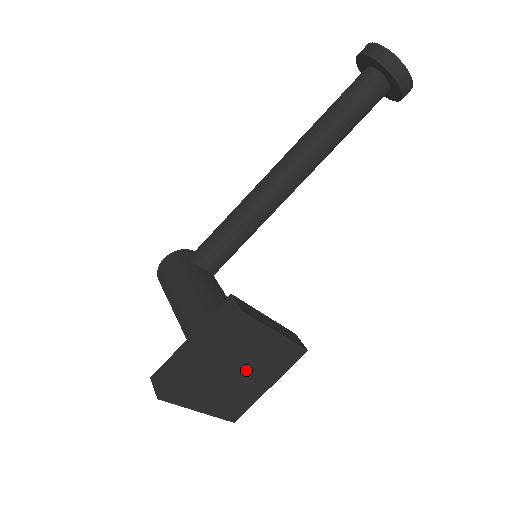
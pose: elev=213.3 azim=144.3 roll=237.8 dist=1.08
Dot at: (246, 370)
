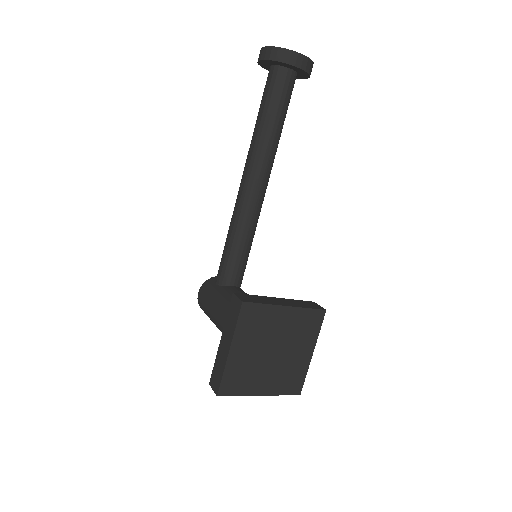
Dot at: (279, 347)
